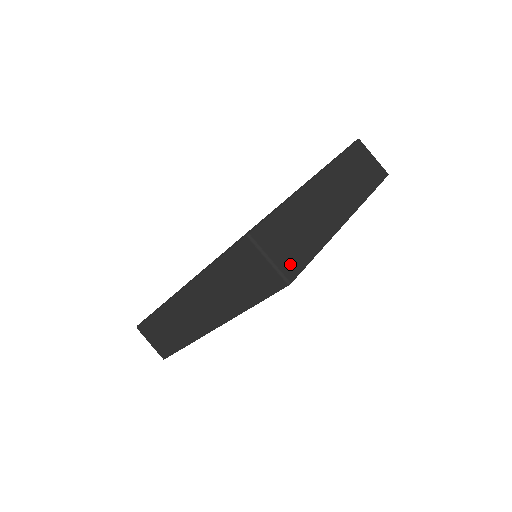
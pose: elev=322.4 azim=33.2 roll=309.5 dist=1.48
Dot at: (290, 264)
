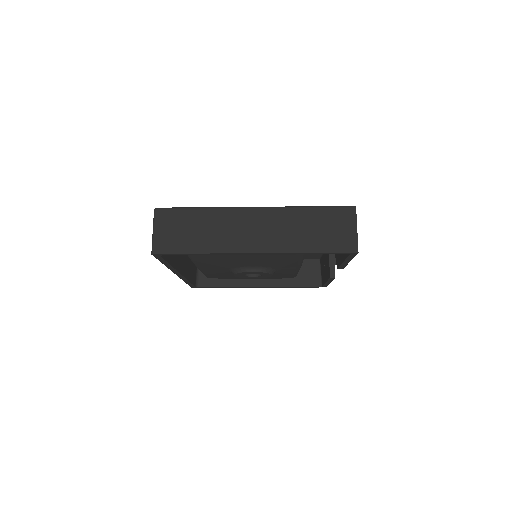
Dot at: (165, 244)
